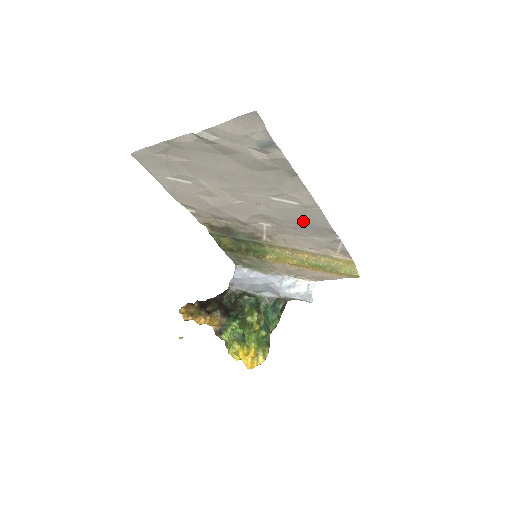
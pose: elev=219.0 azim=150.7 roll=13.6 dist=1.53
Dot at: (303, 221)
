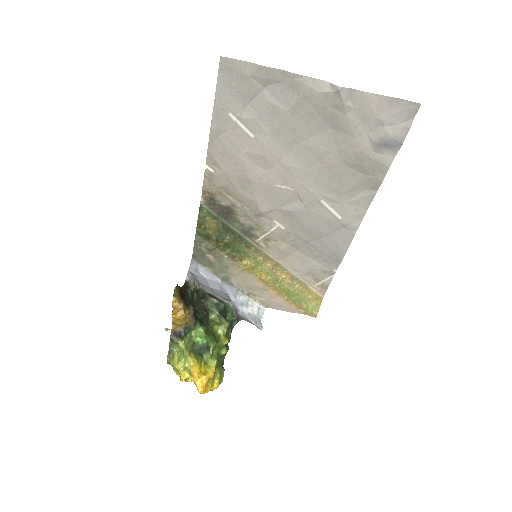
Dot at: (323, 239)
